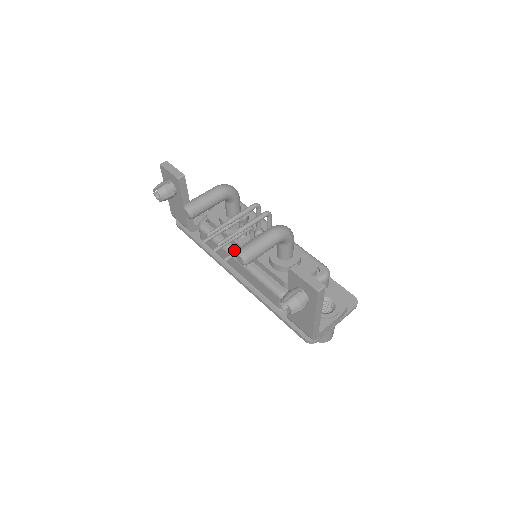
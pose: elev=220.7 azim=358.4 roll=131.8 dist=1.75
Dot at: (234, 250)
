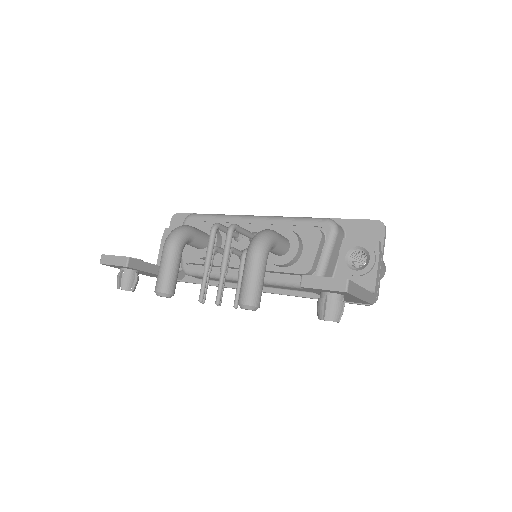
Dot at: (233, 274)
